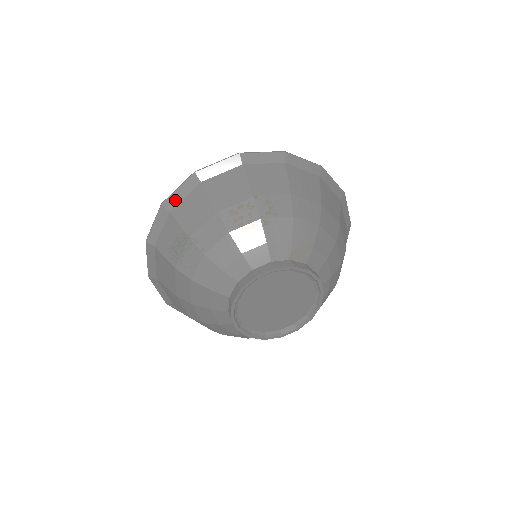
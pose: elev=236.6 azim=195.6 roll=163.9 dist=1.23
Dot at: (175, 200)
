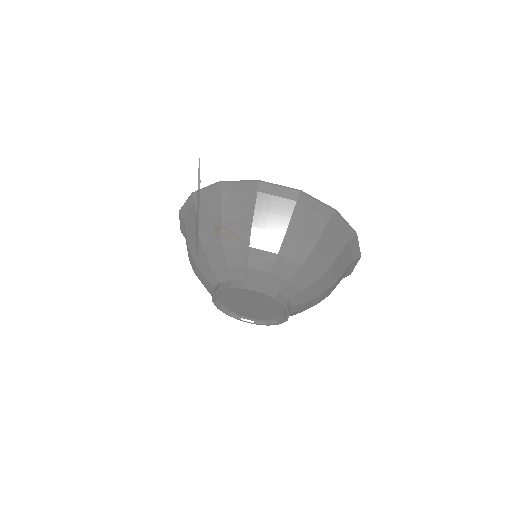
Dot at: (183, 230)
